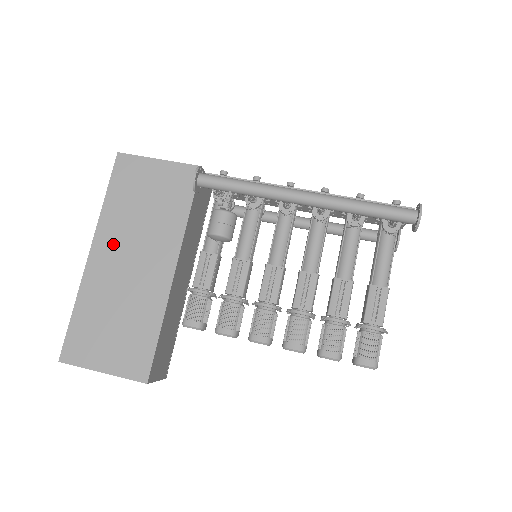
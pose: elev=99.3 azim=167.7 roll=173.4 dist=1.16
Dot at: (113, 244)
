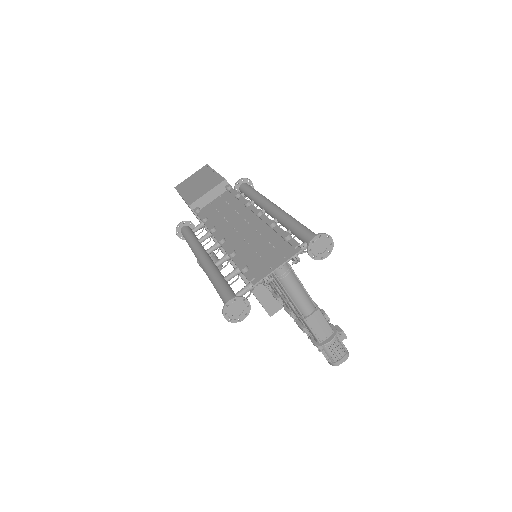
Dot at: occluded
